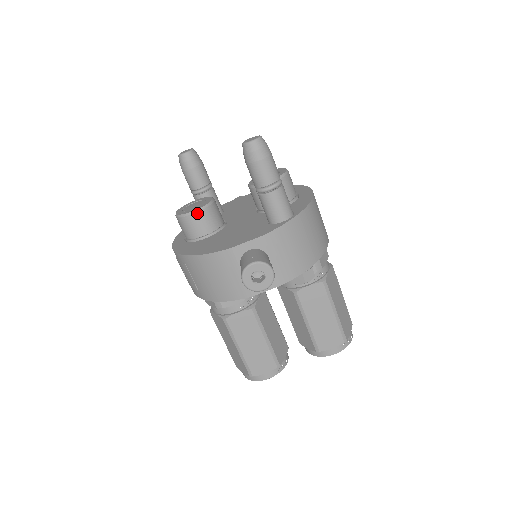
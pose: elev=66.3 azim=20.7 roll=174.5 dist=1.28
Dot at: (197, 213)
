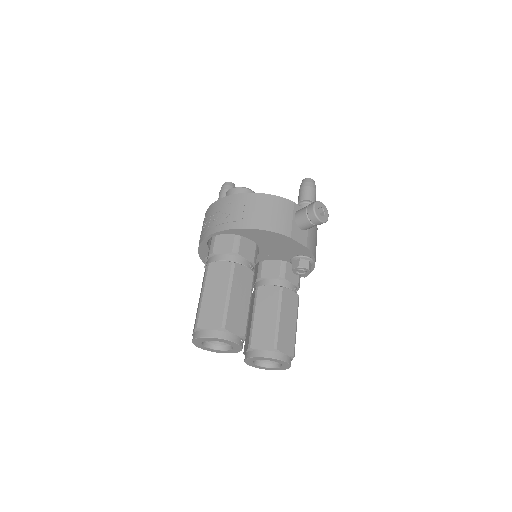
Dot at: occluded
